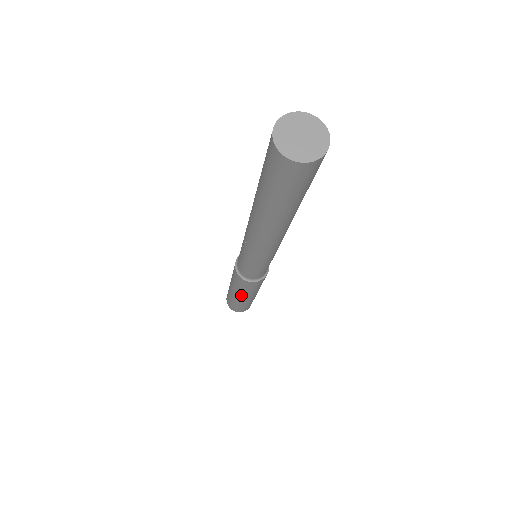
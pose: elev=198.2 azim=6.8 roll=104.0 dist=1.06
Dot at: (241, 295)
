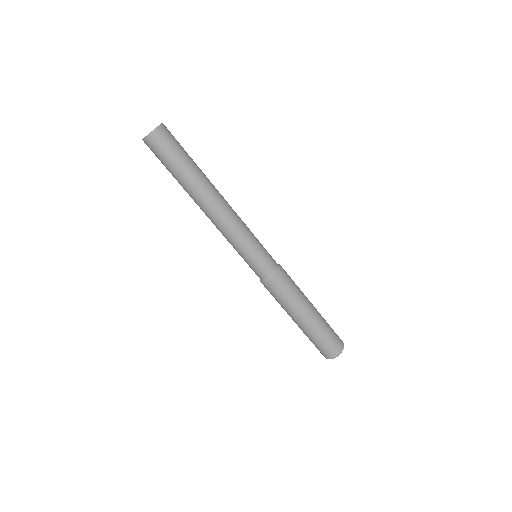
Dot at: (297, 312)
